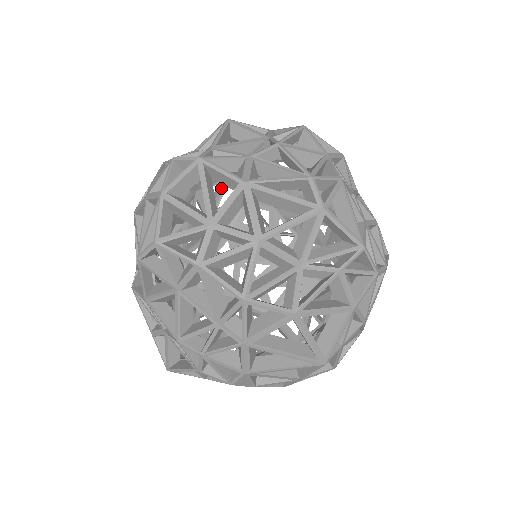
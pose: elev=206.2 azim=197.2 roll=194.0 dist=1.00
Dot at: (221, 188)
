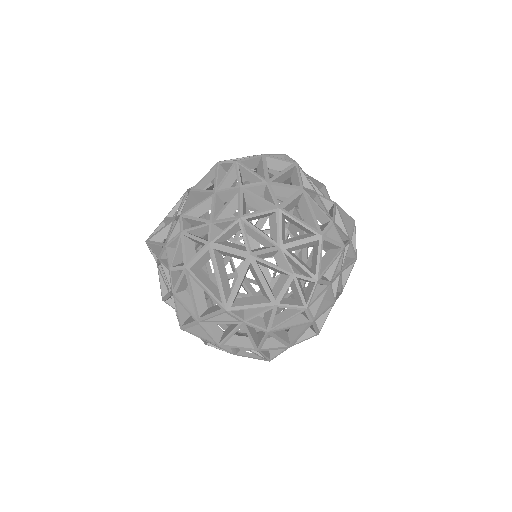
Dot at: occluded
